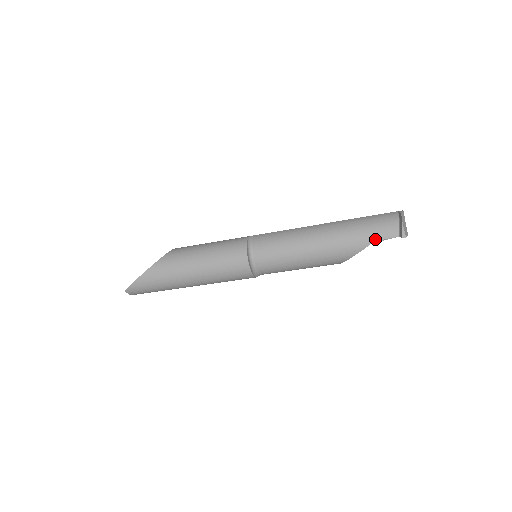
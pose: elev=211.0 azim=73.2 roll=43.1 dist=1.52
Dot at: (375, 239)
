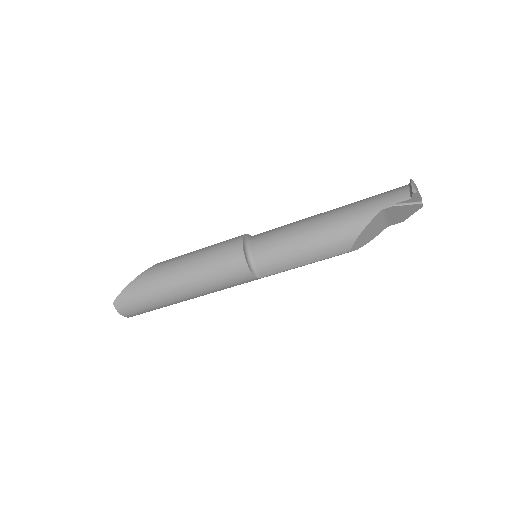
Dot at: (383, 206)
